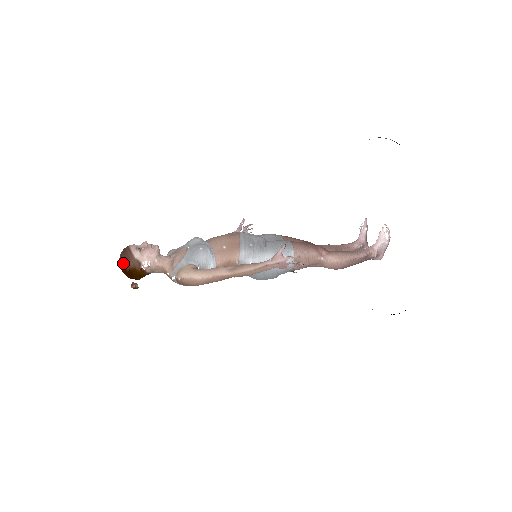
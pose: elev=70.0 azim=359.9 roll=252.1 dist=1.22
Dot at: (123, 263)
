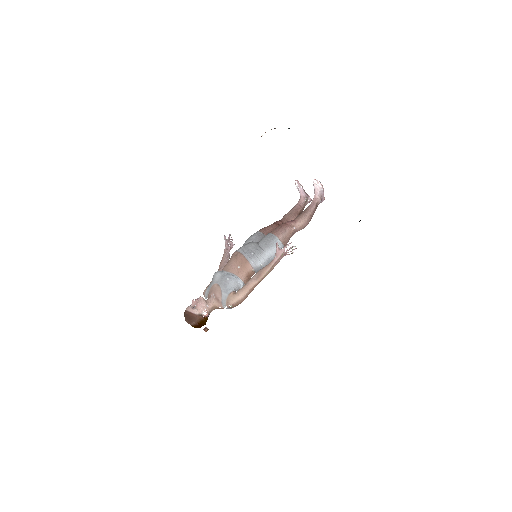
Dot at: (192, 323)
